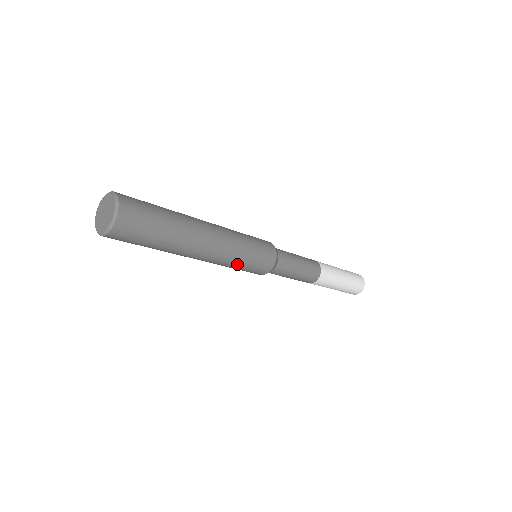
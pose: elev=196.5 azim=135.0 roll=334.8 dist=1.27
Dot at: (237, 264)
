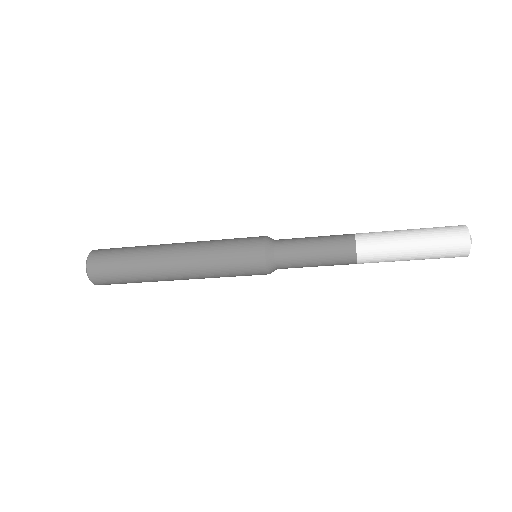
Dot at: (221, 274)
